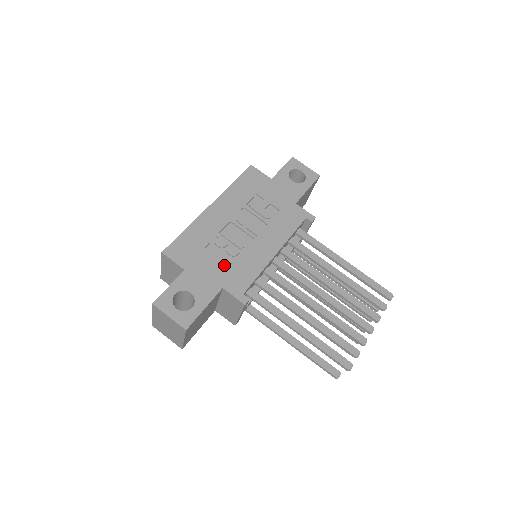
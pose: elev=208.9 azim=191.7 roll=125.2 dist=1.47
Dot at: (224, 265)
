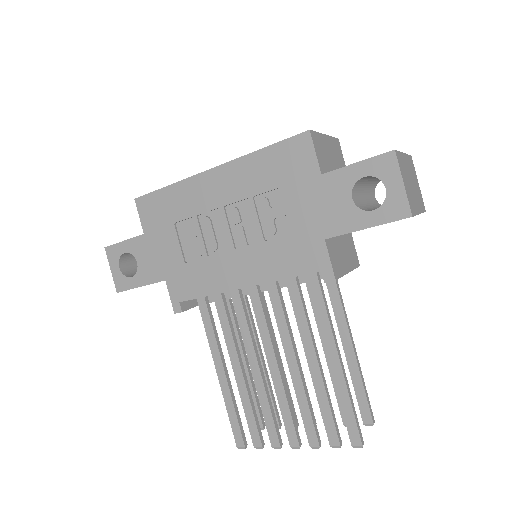
Dot at: (181, 257)
